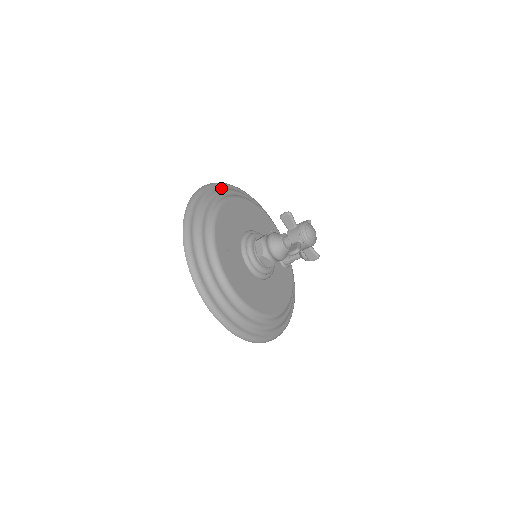
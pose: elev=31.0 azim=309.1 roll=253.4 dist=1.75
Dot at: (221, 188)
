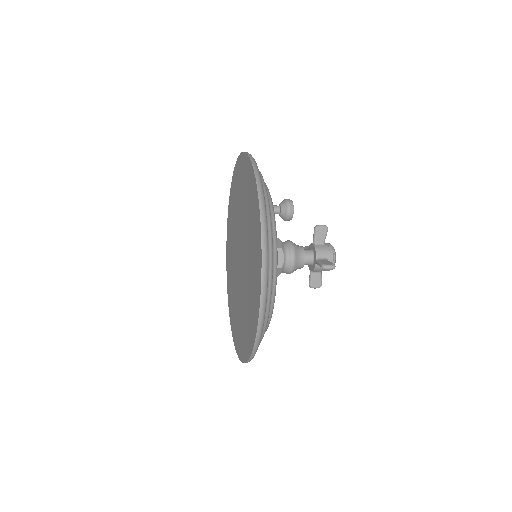
Dot at: (268, 243)
